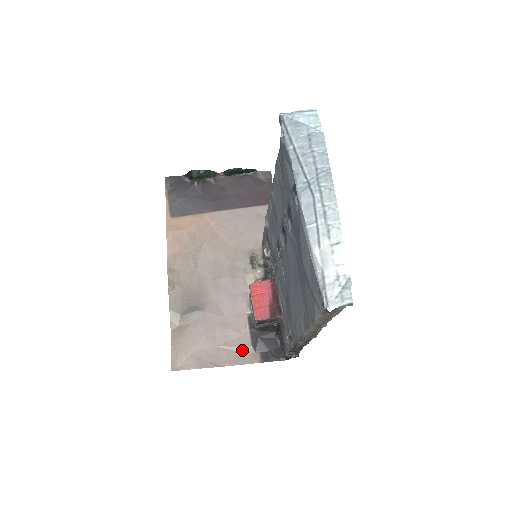
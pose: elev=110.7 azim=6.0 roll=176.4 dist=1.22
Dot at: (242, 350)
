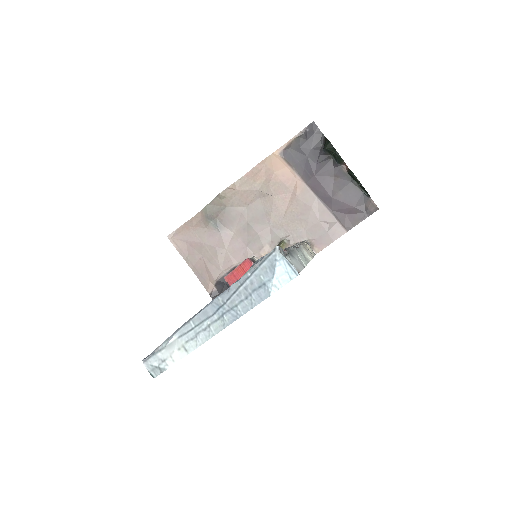
Dot at: (210, 276)
